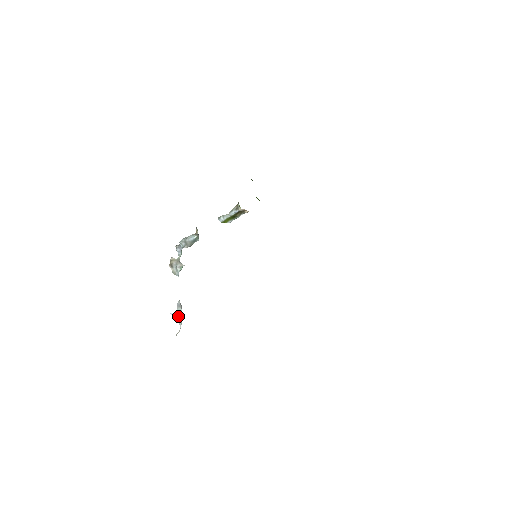
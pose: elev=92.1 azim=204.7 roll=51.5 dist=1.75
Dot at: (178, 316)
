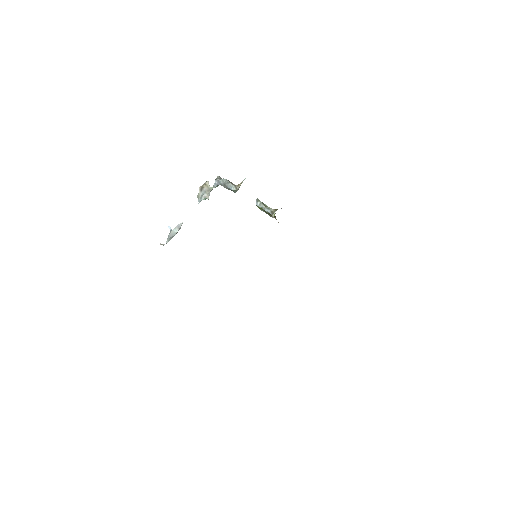
Dot at: (171, 234)
